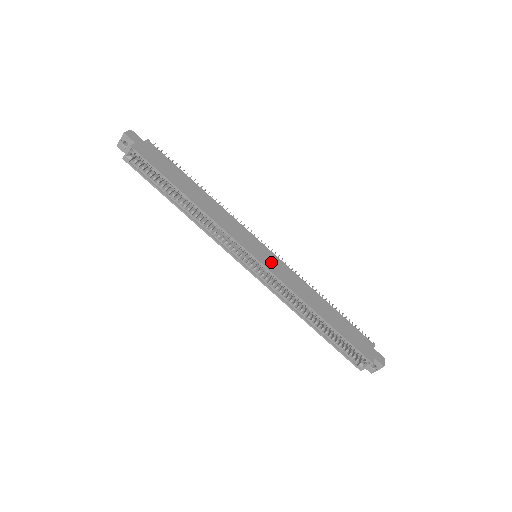
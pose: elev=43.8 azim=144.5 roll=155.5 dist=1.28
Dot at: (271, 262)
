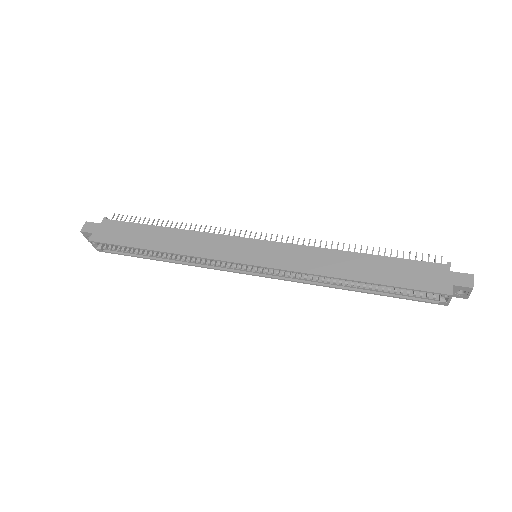
Dot at: (270, 255)
